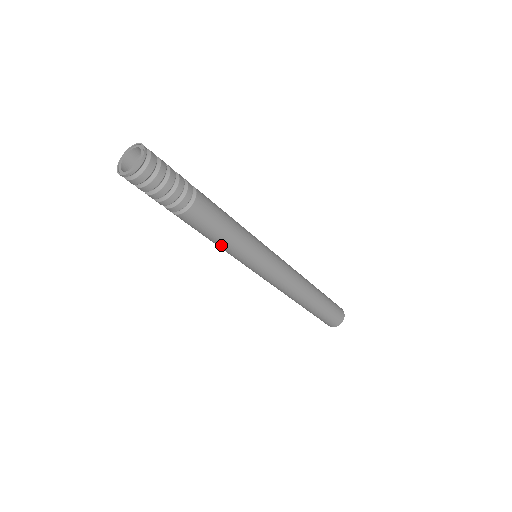
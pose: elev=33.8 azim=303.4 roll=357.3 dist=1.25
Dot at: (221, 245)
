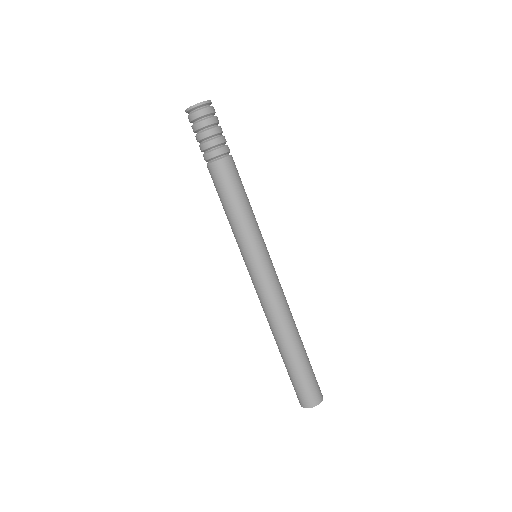
Dot at: (236, 213)
